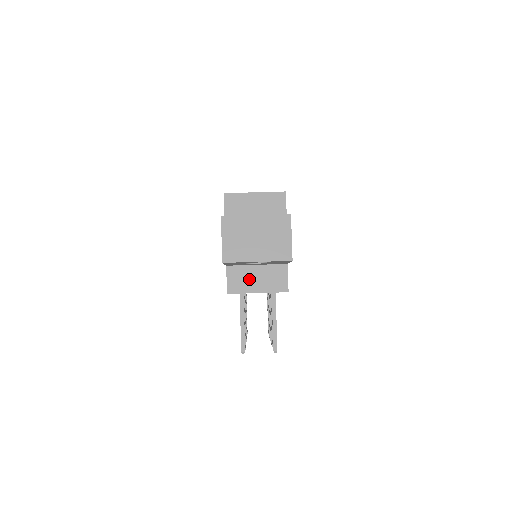
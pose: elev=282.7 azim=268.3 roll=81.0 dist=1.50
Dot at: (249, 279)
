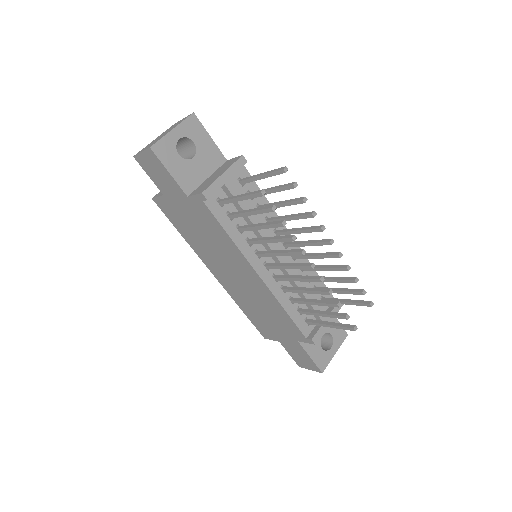
Dot at: (210, 181)
